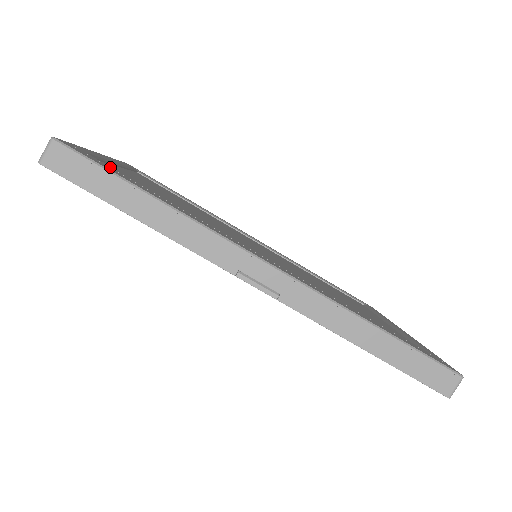
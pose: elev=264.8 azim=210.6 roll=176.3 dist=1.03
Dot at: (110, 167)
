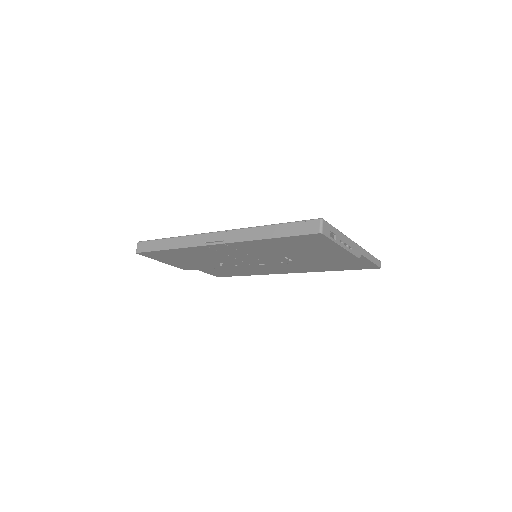
Dot at: occluded
